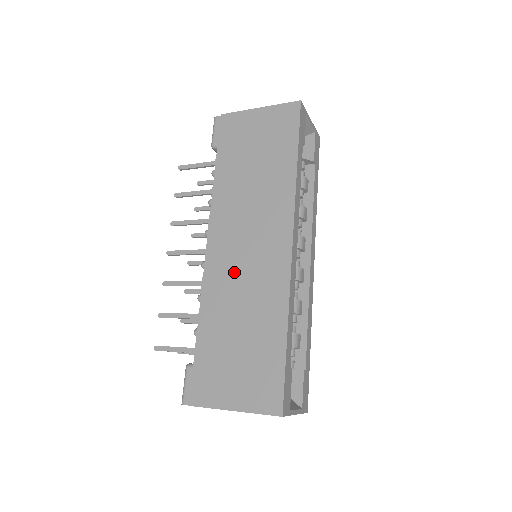
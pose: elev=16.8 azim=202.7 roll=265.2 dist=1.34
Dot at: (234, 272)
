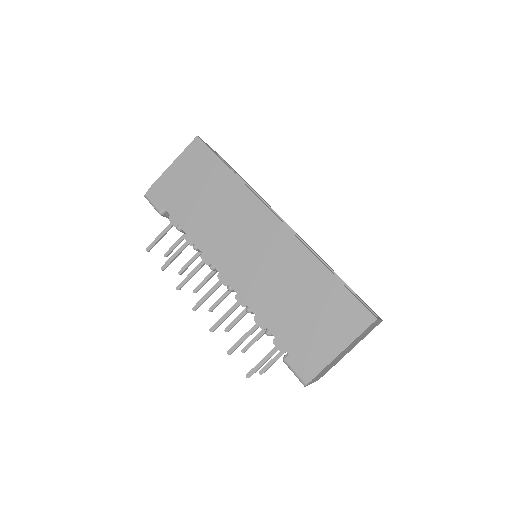
Dot at: (256, 270)
